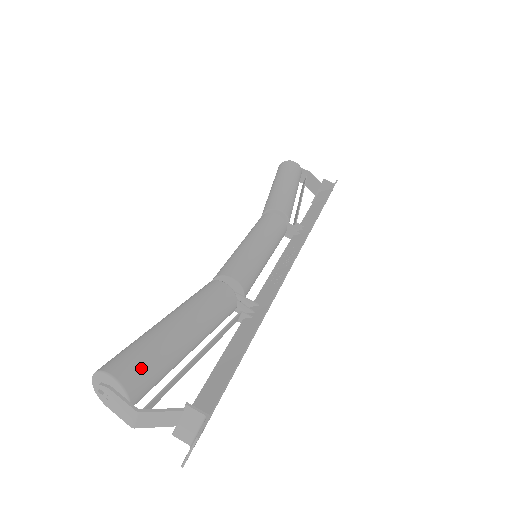
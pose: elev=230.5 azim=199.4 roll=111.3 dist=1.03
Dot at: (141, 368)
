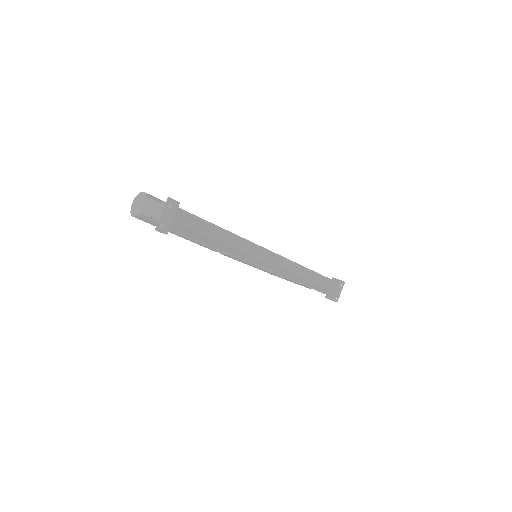
Dot at: (157, 199)
